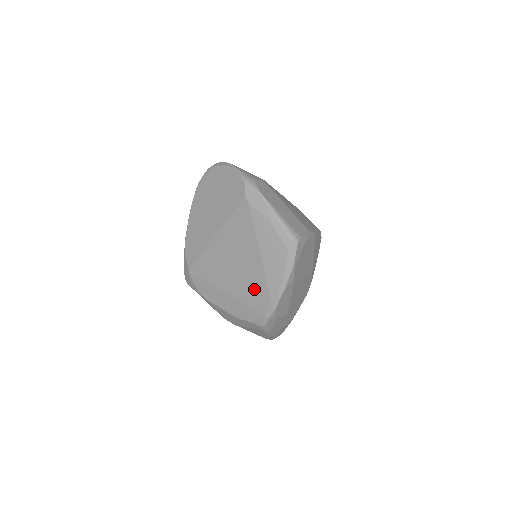
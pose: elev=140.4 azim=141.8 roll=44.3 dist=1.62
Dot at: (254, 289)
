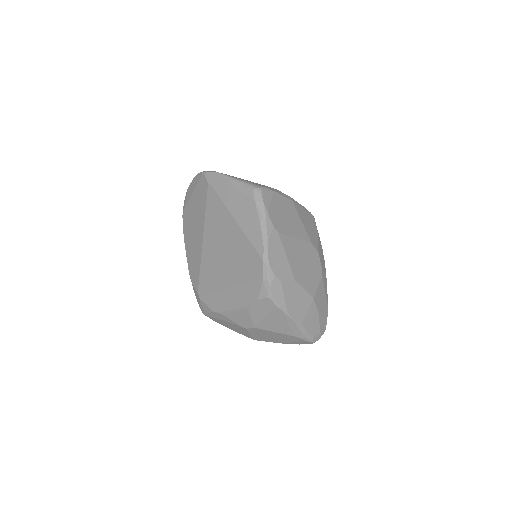
Dot at: (245, 260)
